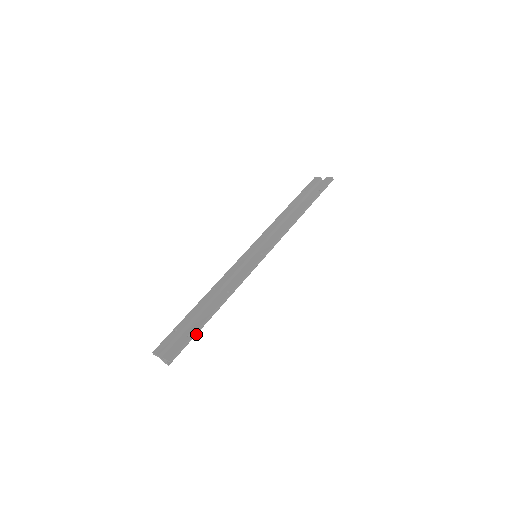
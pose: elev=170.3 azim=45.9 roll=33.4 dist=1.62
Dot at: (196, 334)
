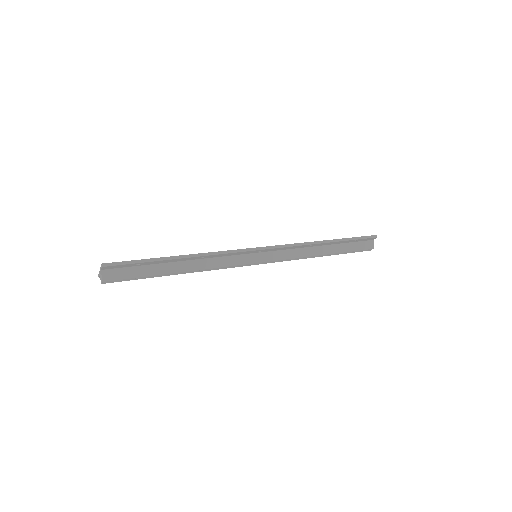
Dot at: (150, 276)
